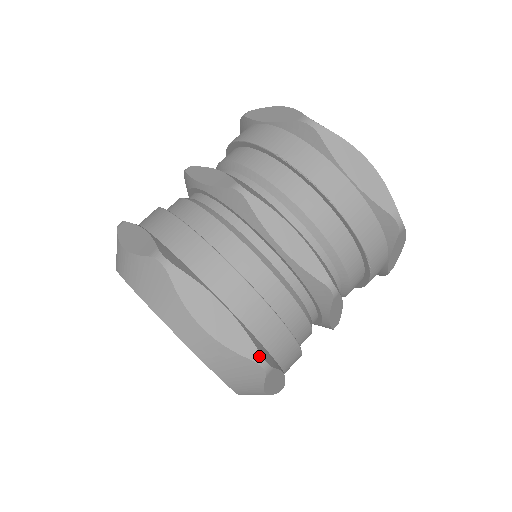
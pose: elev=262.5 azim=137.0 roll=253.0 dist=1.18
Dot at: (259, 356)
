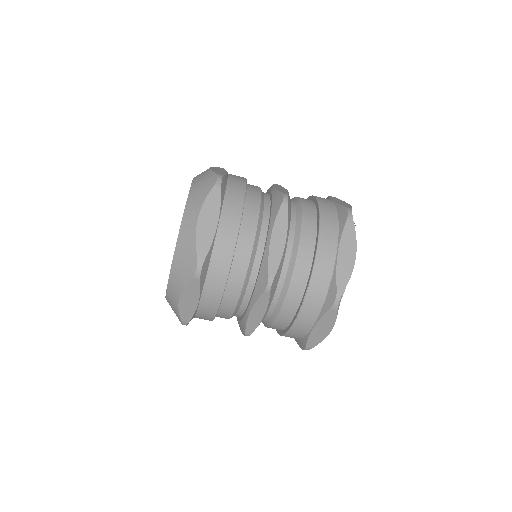
Dot at: (186, 323)
